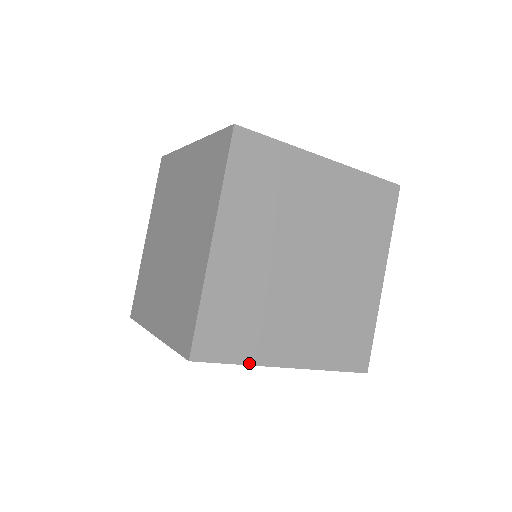
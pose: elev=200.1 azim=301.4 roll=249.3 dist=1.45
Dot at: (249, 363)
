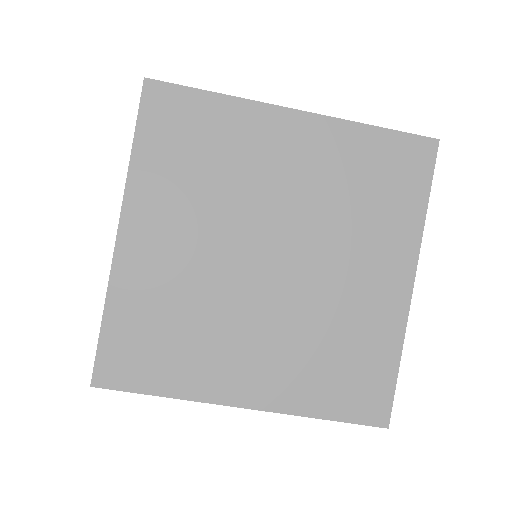
Dot at: (180, 396)
